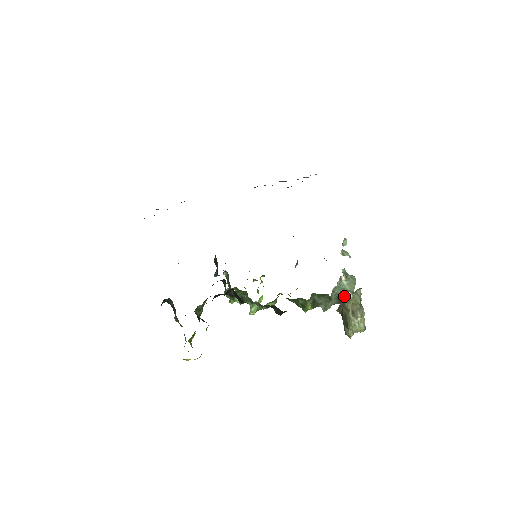
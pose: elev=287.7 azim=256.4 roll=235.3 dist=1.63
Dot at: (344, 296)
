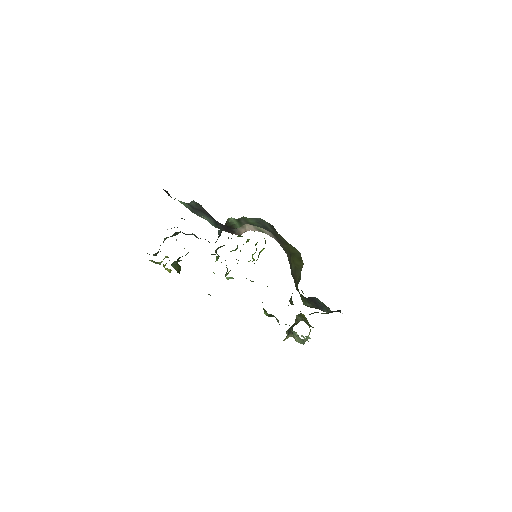
Dot at: occluded
